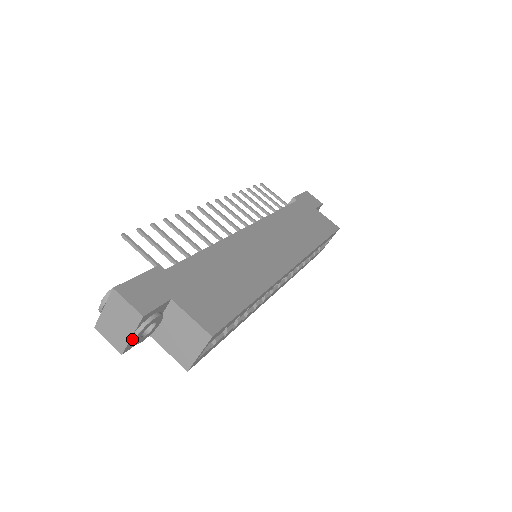
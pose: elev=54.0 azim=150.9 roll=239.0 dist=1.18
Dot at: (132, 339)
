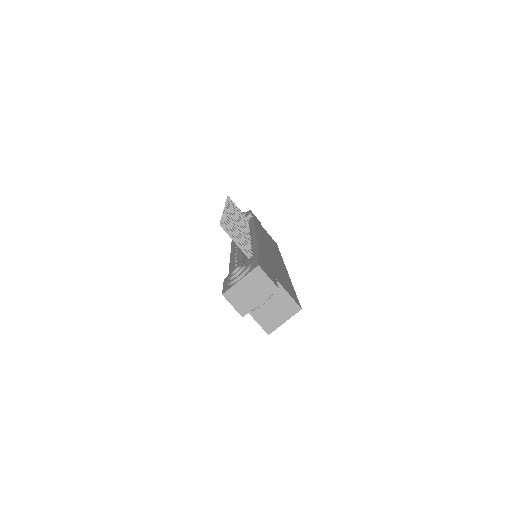
Dot at: (259, 305)
